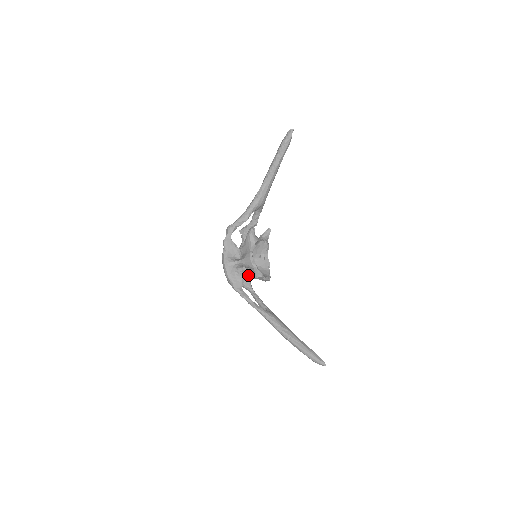
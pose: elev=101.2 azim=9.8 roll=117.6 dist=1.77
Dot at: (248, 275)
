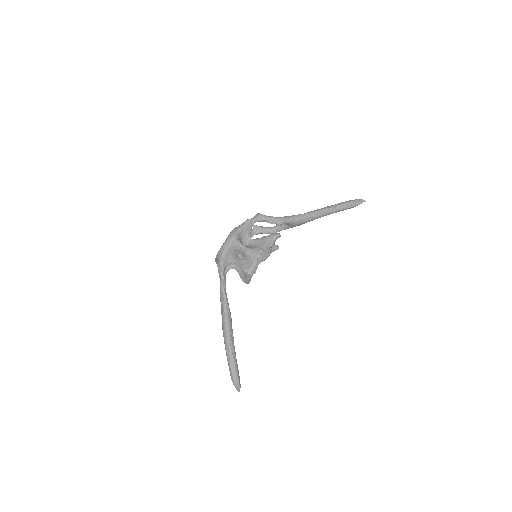
Dot at: (240, 264)
